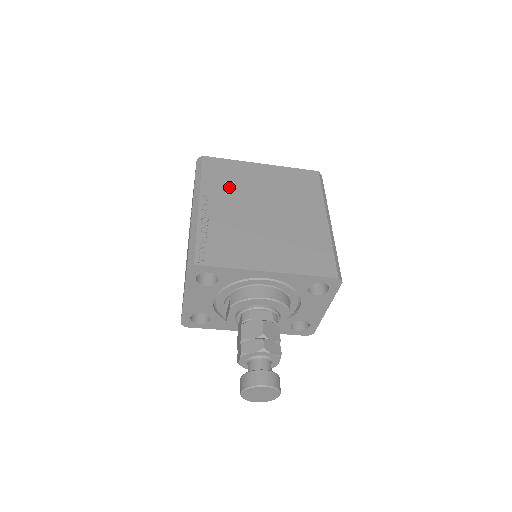
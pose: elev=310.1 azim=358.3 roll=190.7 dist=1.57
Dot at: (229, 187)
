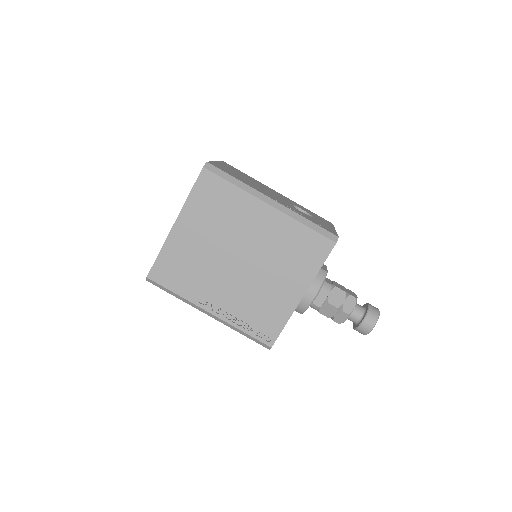
Dot at: (197, 276)
